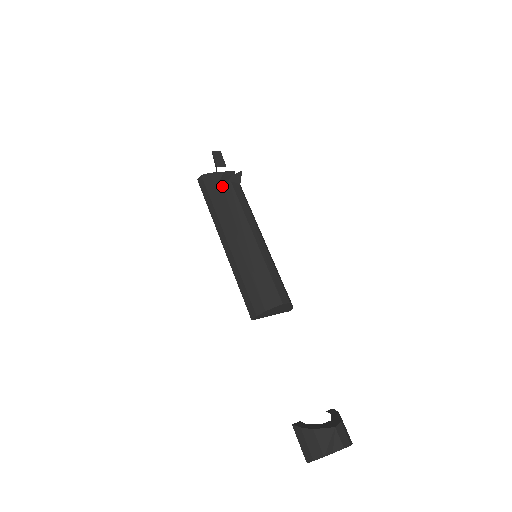
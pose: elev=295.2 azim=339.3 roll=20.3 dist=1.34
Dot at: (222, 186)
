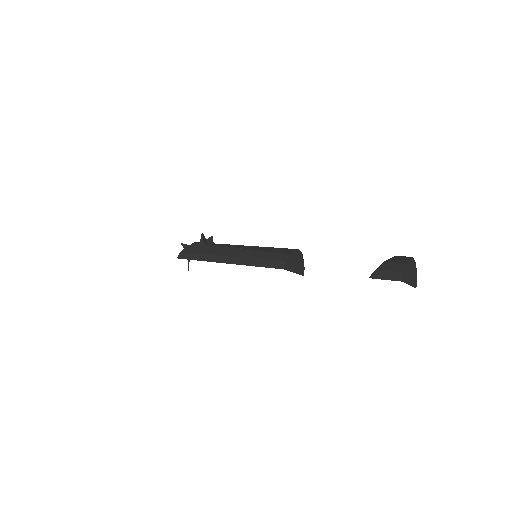
Dot at: (203, 243)
